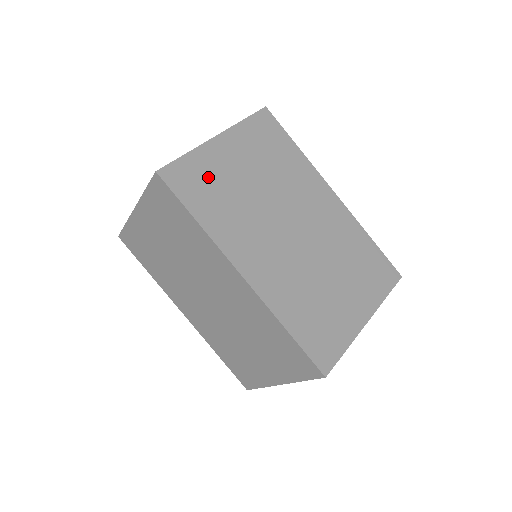
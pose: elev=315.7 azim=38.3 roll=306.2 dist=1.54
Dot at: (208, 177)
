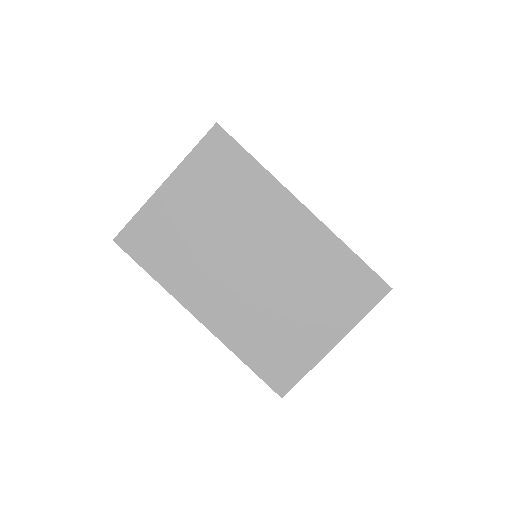
Dot at: (159, 231)
